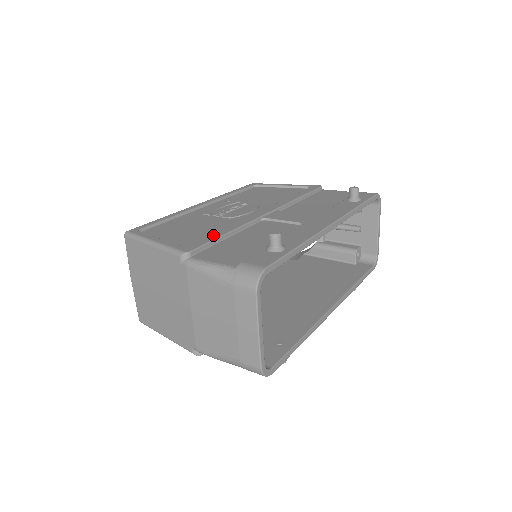
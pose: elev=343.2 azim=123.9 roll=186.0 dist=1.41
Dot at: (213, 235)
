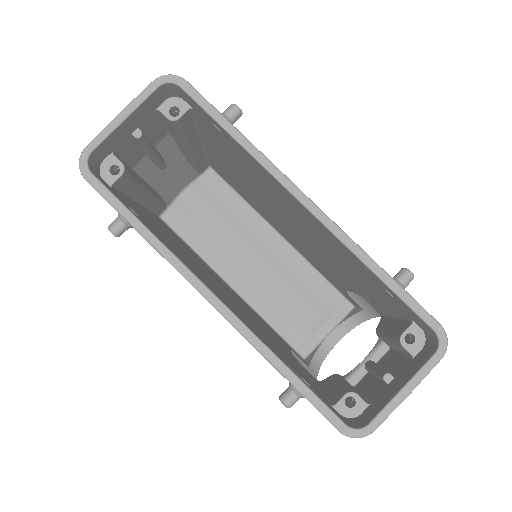
Dot at: occluded
